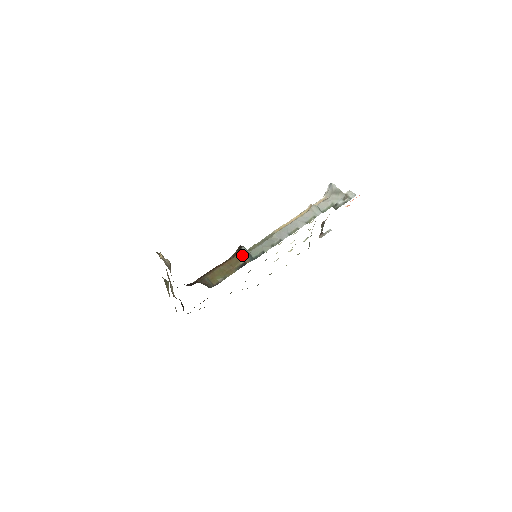
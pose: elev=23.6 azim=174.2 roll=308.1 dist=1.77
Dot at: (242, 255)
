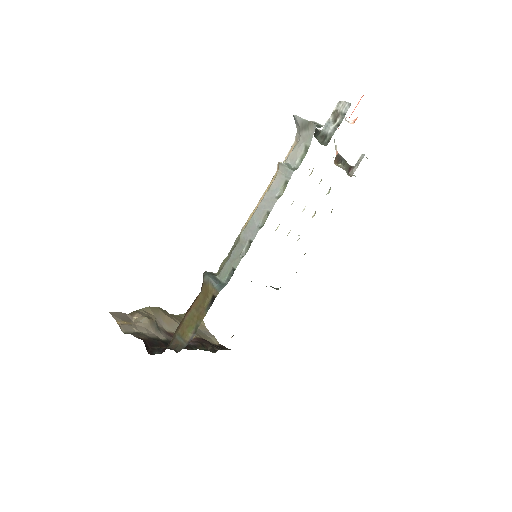
Dot at: (207, 287)
